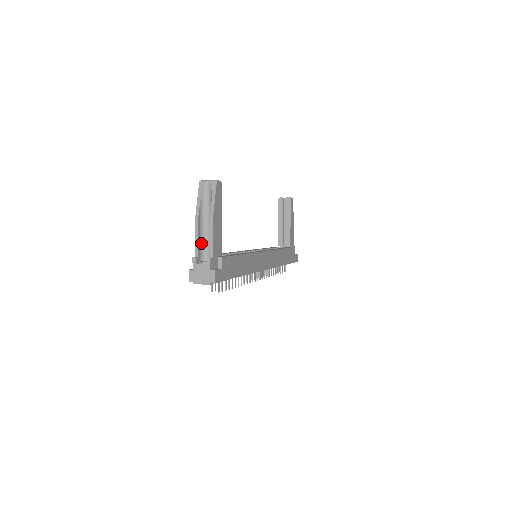
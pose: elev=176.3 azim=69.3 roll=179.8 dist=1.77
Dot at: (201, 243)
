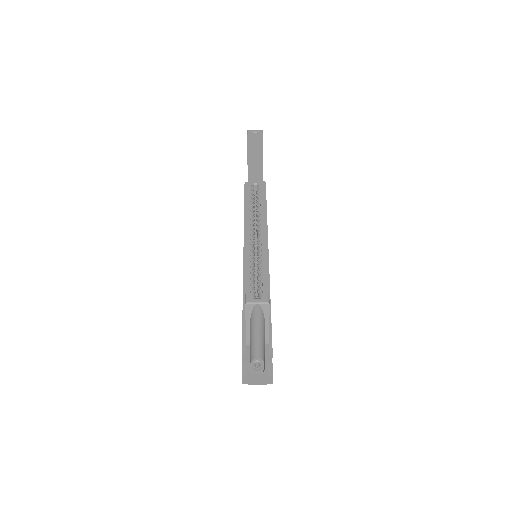
Dot at: (250, 351)
